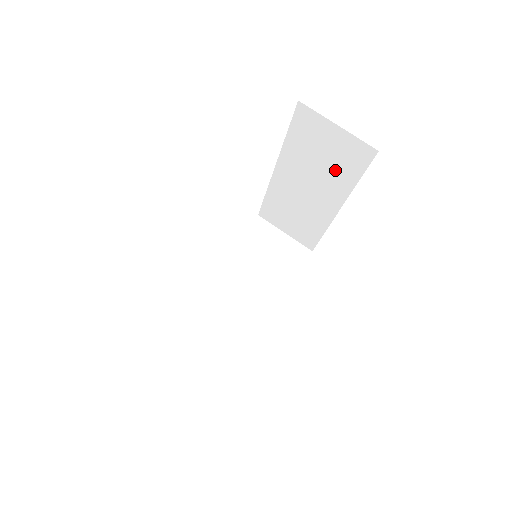
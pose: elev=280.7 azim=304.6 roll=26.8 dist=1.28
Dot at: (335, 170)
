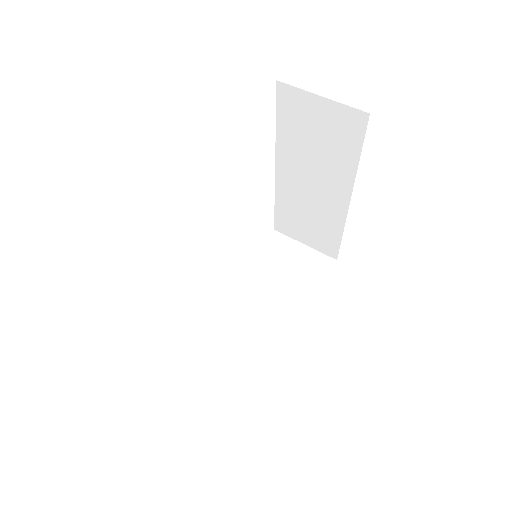
Dot at: (333, 152)
